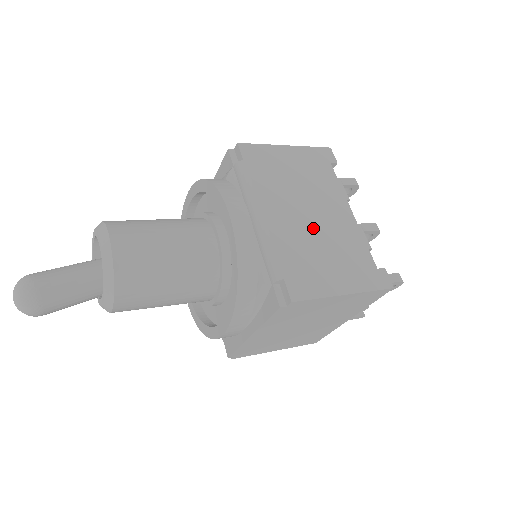
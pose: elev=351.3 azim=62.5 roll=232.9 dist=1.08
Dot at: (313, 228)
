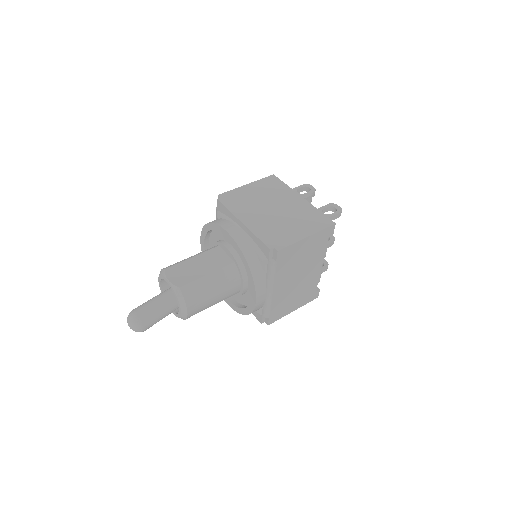
Dot at: (295, 286)
